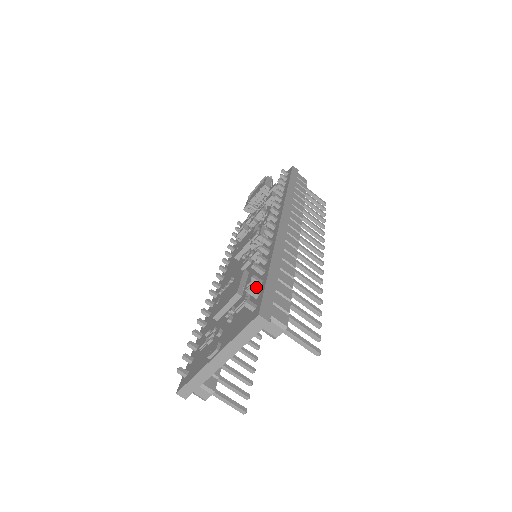
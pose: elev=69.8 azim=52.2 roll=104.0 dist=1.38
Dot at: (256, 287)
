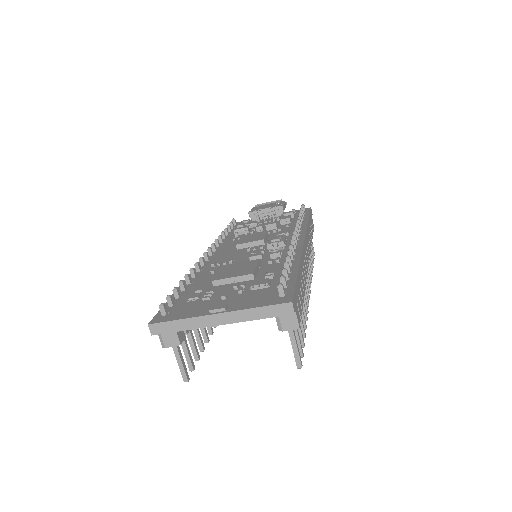
Dot at: occluded
